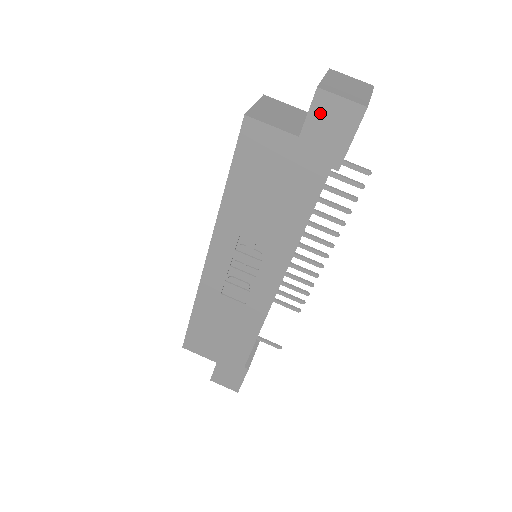
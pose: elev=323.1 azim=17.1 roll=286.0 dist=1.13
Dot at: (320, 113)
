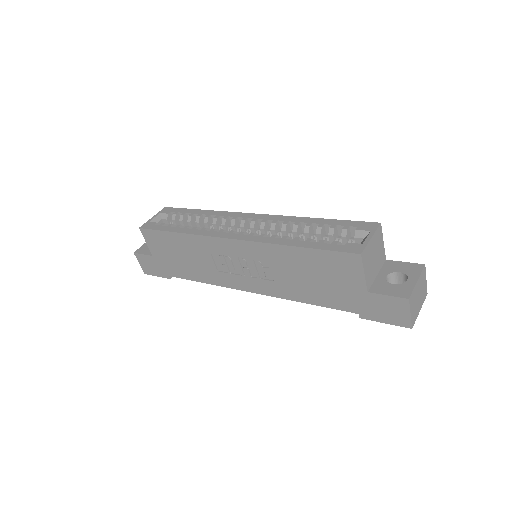
Dot at: (392, 303)
